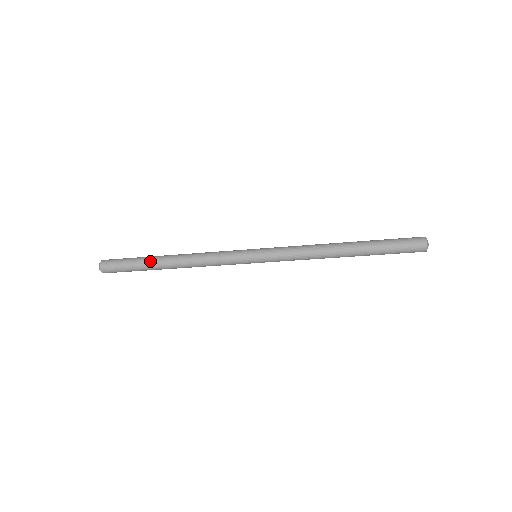
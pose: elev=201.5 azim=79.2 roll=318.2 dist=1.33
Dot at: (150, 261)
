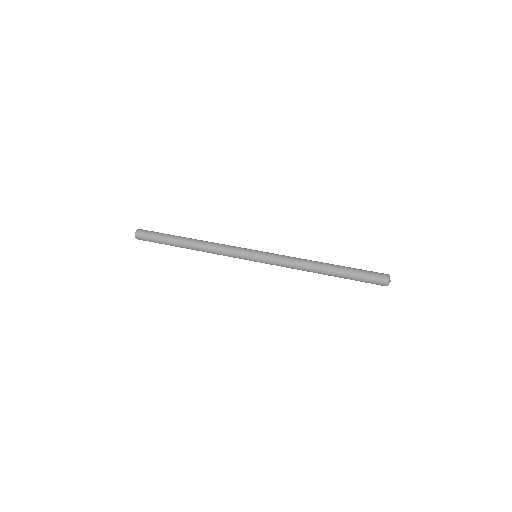
Dot at: (174, 243)
